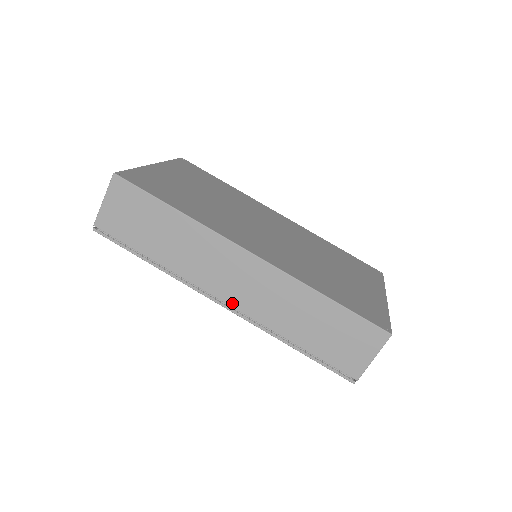
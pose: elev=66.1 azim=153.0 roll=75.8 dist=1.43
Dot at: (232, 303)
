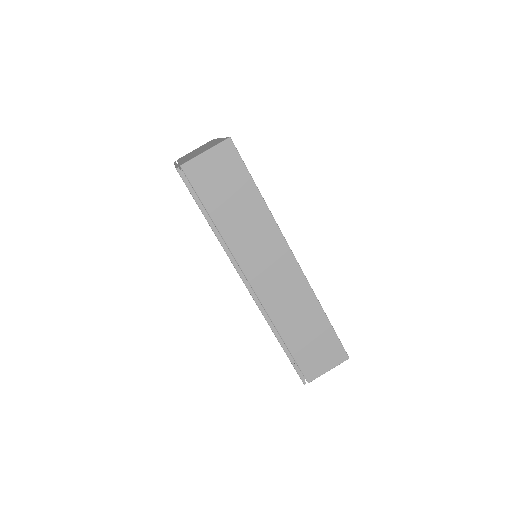
Dot at: (256, 288)
